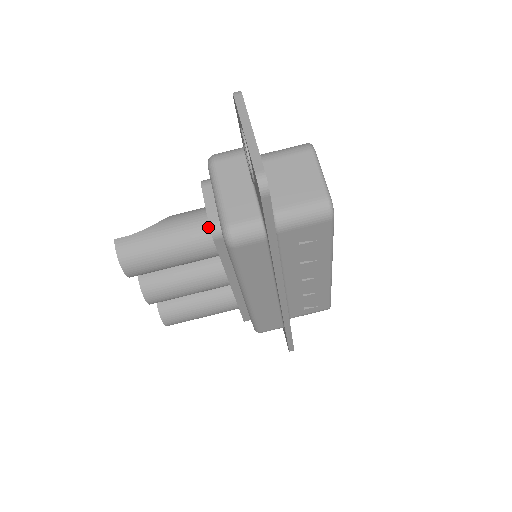
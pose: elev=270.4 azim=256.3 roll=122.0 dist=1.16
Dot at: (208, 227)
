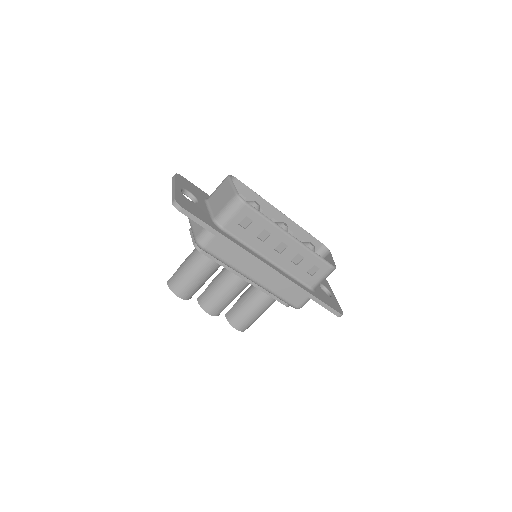
Dot at: occluded
